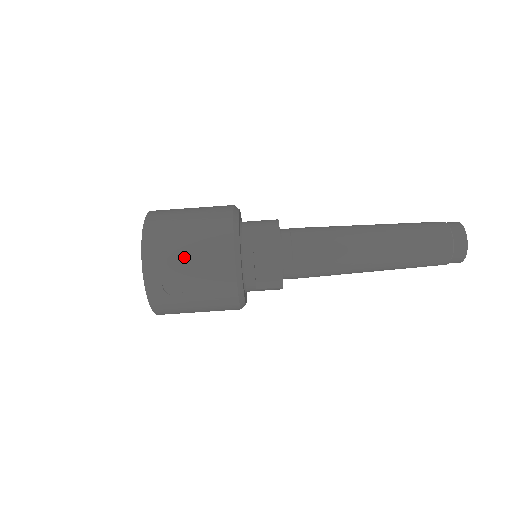
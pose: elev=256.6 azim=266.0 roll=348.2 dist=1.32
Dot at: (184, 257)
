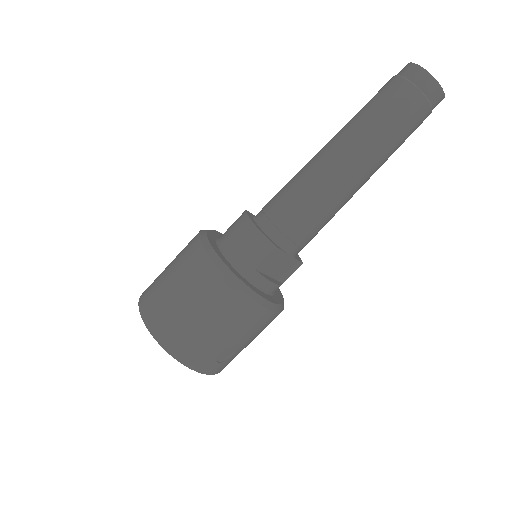
Dot at: (215, 336)
